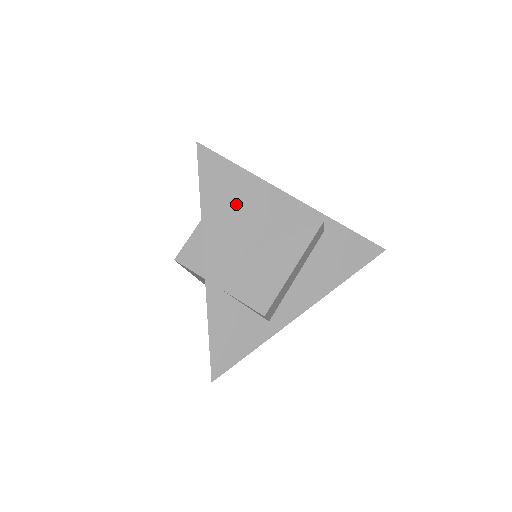
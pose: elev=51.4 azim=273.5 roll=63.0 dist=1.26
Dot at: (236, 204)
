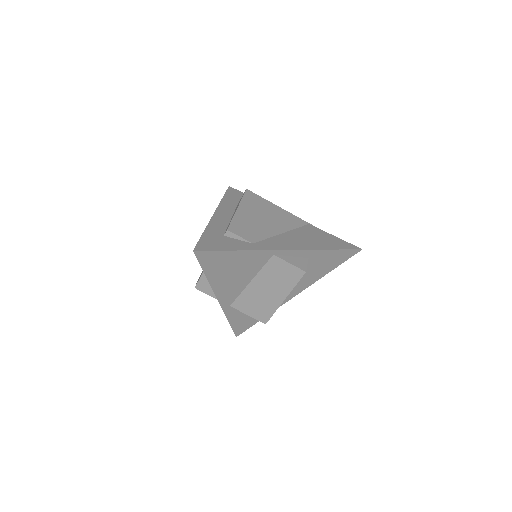
Dot at: (234, 269)
